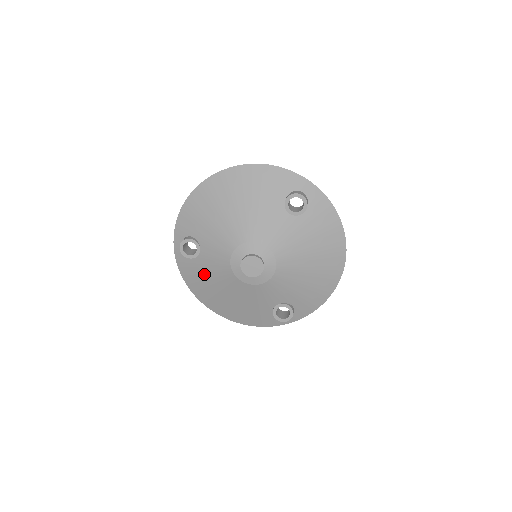
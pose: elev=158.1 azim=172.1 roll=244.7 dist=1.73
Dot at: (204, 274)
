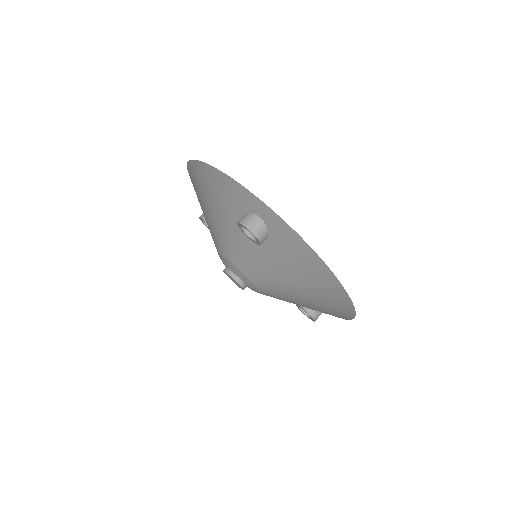
Dot at: occluded
